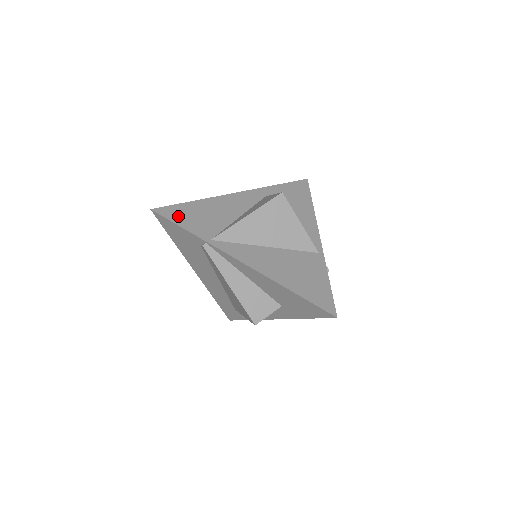
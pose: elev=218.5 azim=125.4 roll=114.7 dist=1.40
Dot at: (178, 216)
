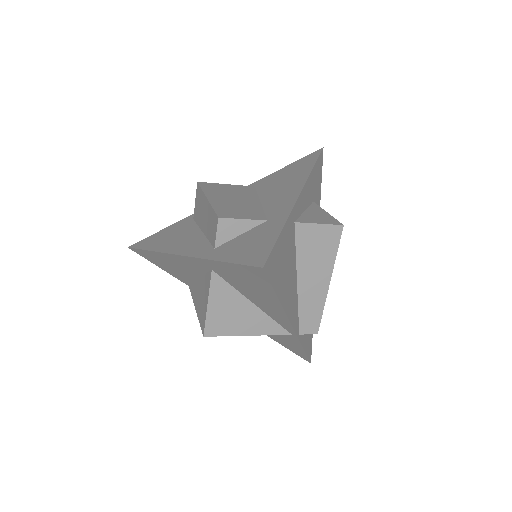
Dot at: (150, 260)
